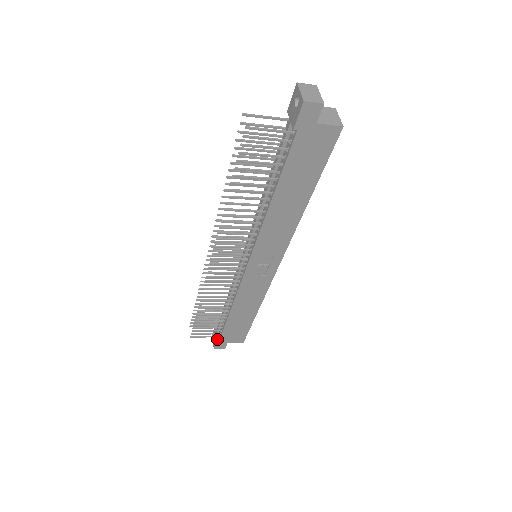
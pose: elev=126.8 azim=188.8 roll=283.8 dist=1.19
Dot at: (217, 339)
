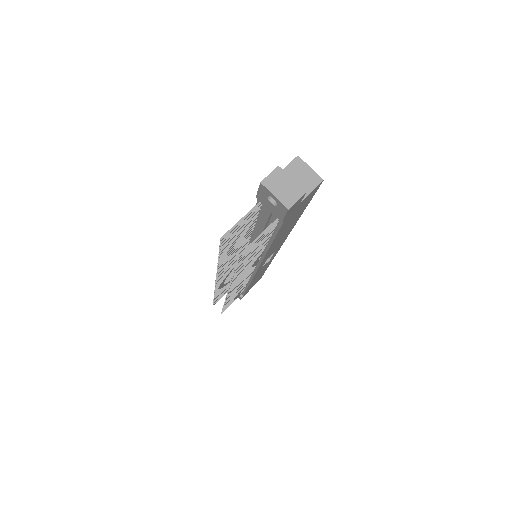
Dot at: (241, 296)
